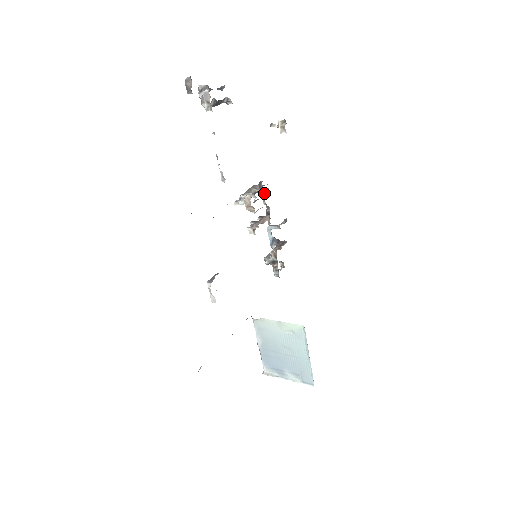
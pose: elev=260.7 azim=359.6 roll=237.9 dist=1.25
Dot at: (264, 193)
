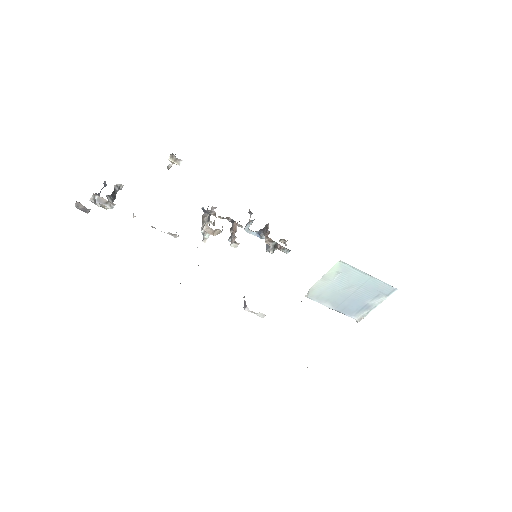
Dot at: (214, 213)
